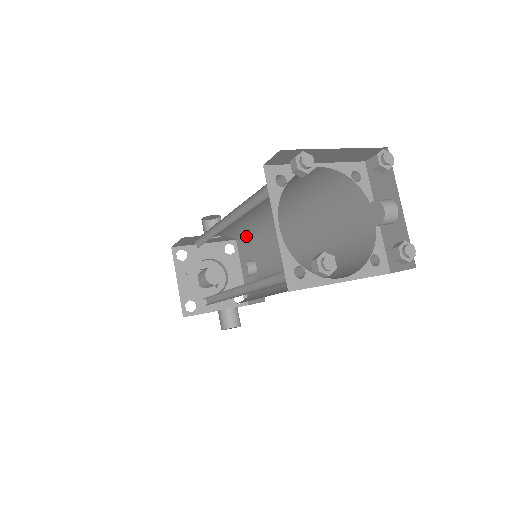
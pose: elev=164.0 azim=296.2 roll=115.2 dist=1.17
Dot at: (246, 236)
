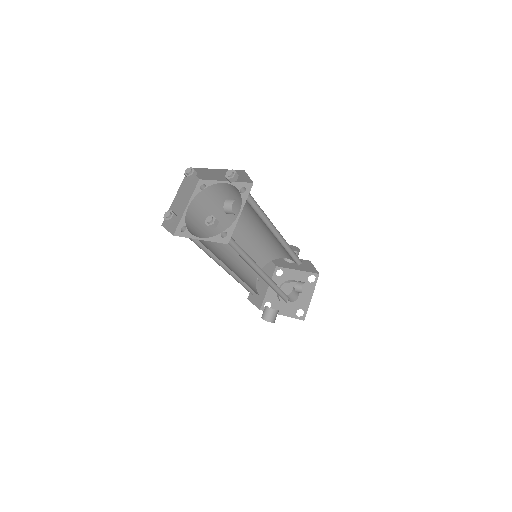
Dot at: (293, 258)
